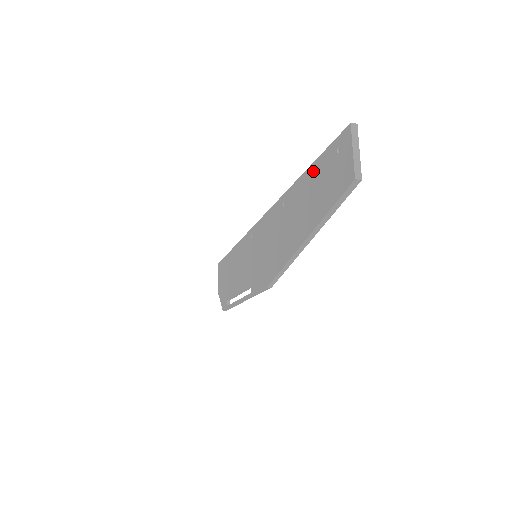
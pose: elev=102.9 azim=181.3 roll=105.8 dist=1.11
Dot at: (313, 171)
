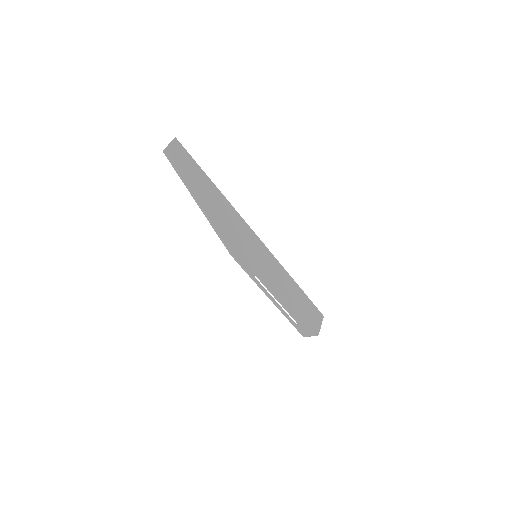
Dot at: (197, 171)
